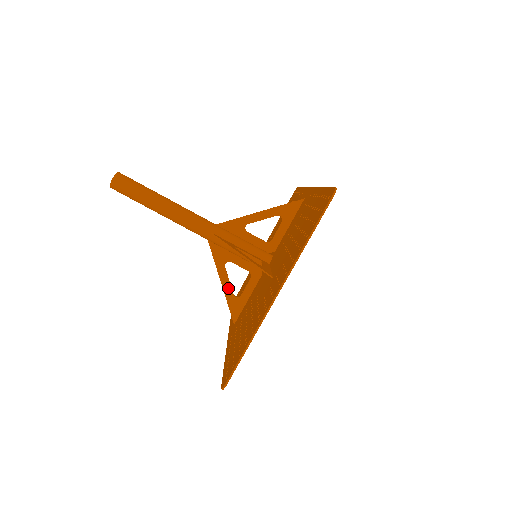
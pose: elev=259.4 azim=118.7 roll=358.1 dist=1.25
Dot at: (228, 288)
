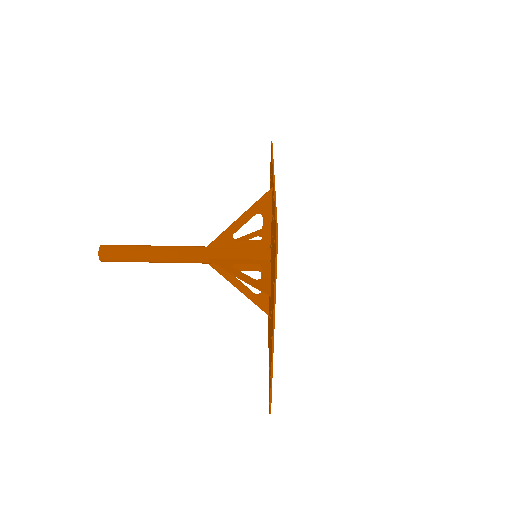
Dot at: (247, 291)
